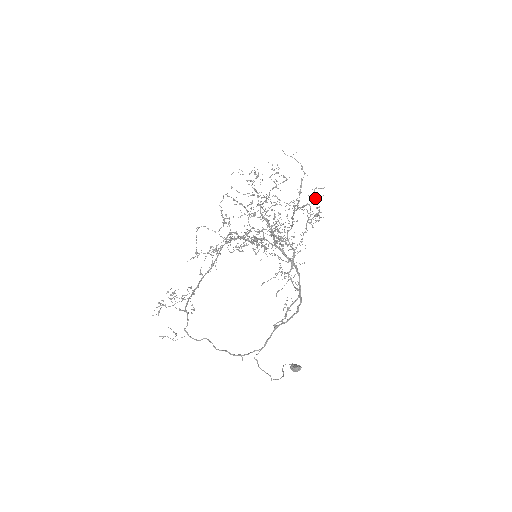
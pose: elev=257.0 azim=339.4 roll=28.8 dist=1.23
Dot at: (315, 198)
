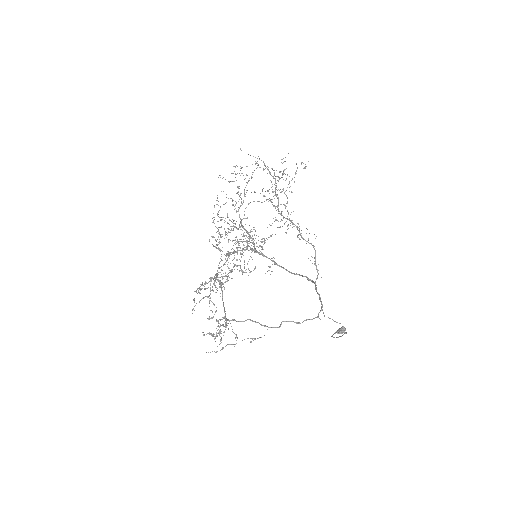
Dot at: (278, 177)
